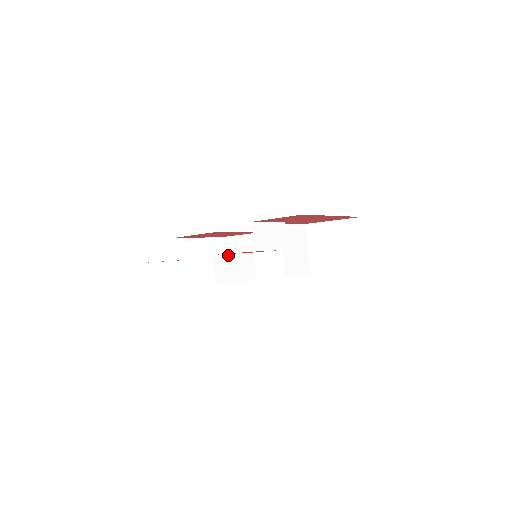
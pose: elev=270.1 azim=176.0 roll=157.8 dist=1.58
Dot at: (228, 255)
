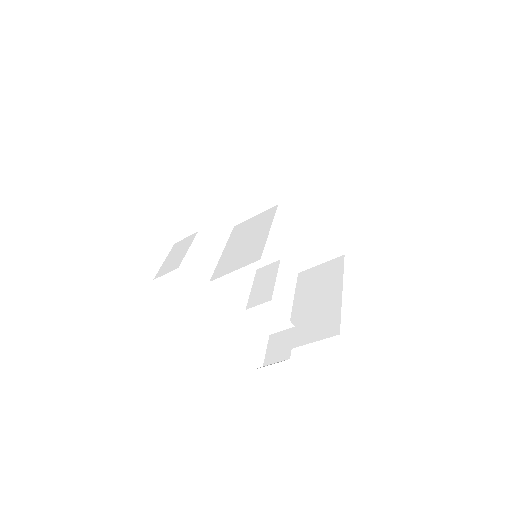
Dot at: occluded
